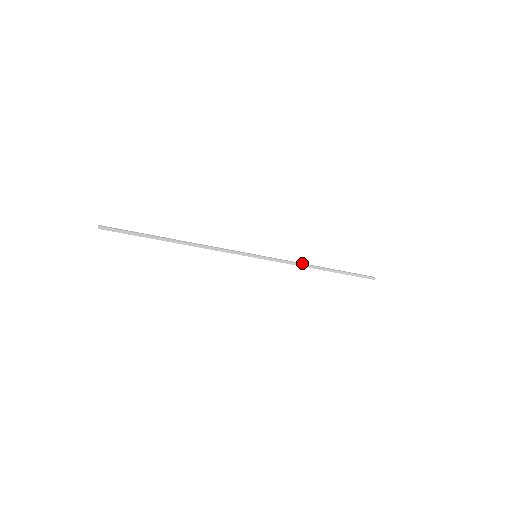
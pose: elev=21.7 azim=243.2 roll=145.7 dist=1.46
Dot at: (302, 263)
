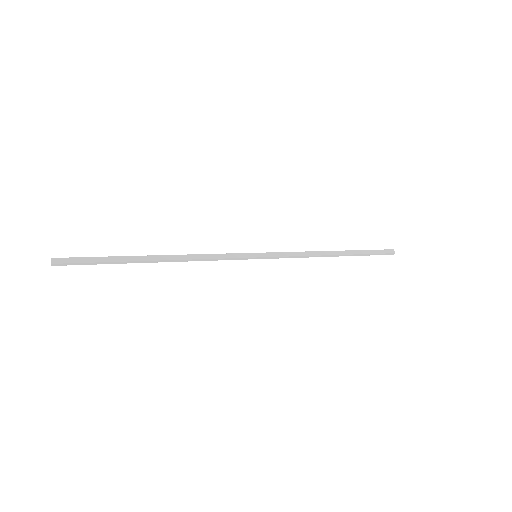
Dot at: (312, 252)
